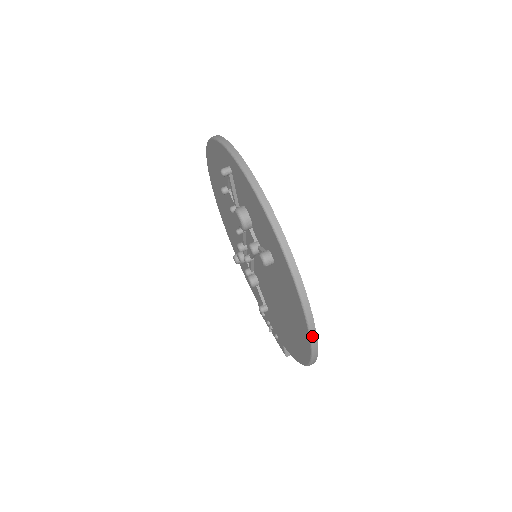
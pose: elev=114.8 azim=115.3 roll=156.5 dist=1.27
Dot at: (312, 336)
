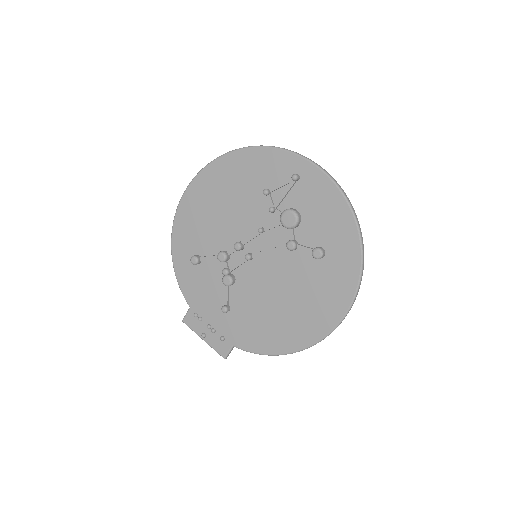
Dot at: occluded
